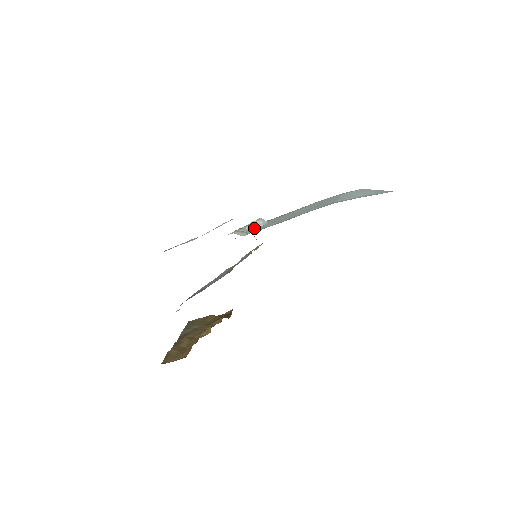
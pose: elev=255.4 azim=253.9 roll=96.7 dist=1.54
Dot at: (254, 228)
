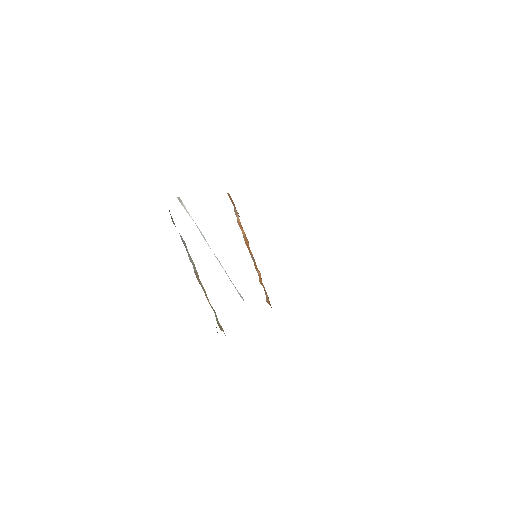
Dot at: occluded
